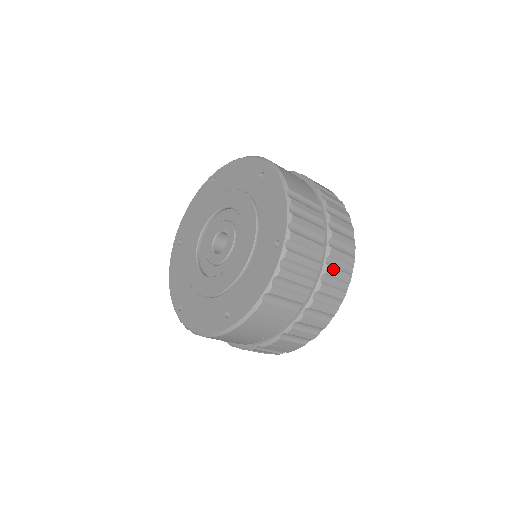
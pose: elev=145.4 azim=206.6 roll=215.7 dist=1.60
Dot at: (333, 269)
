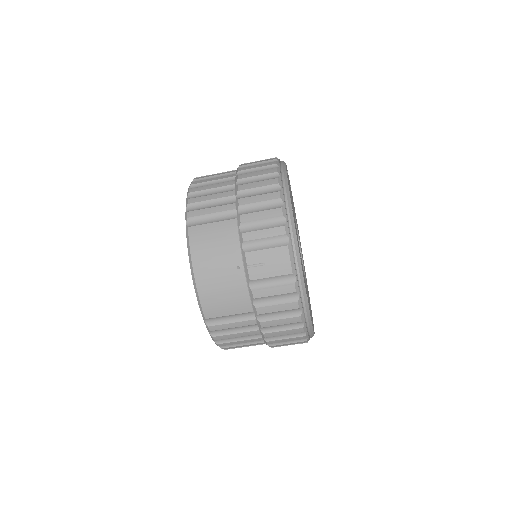
Dot at: (247, 174)
